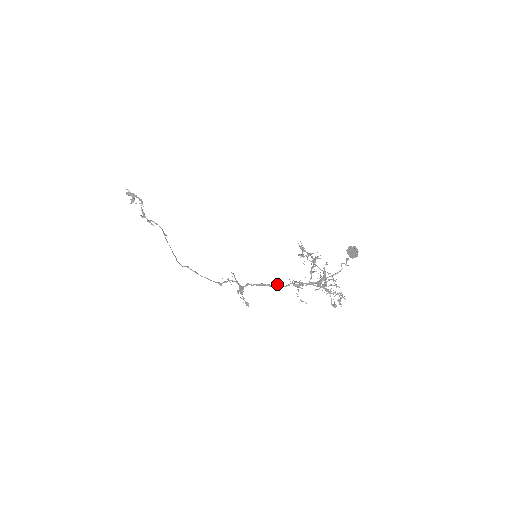
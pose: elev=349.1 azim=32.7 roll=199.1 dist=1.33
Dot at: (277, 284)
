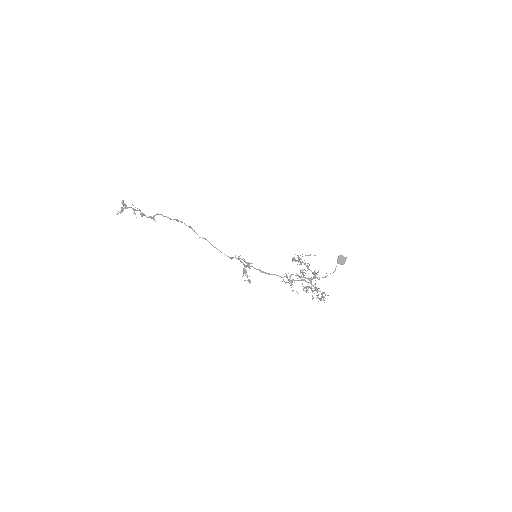
Dot at: occluded
